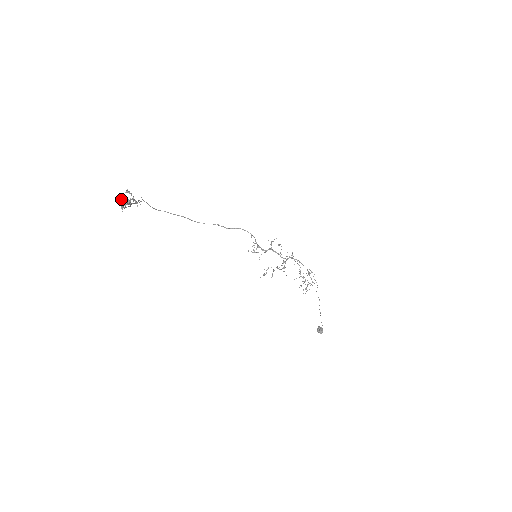
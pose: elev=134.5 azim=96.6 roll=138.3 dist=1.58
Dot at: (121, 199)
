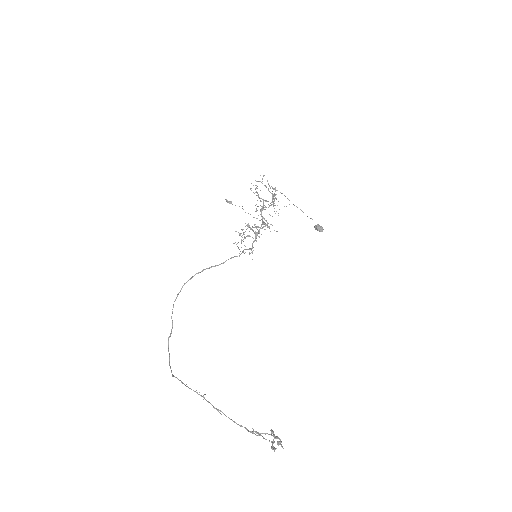
Dot at: (274, 448)
